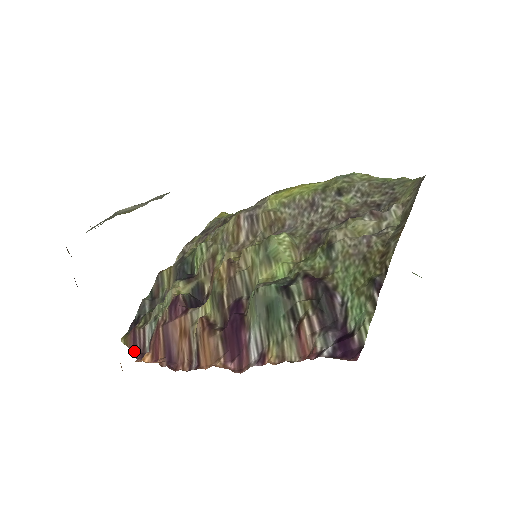
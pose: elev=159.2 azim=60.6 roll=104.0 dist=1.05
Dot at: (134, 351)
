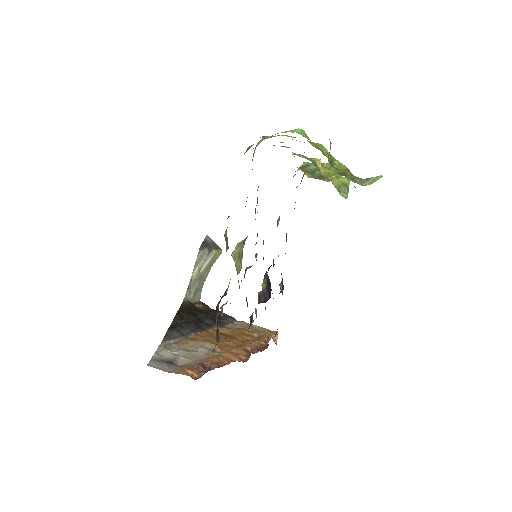
Dot at: occluded
